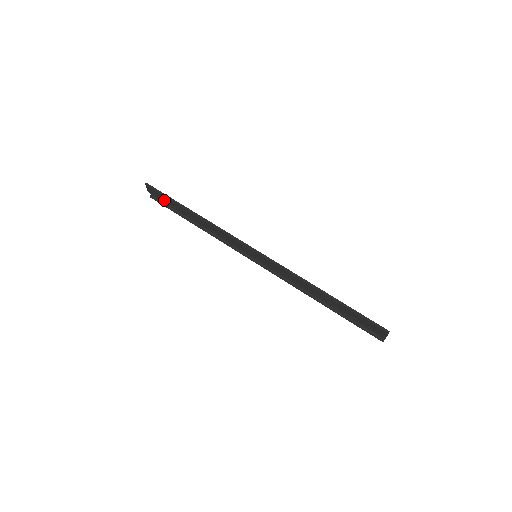
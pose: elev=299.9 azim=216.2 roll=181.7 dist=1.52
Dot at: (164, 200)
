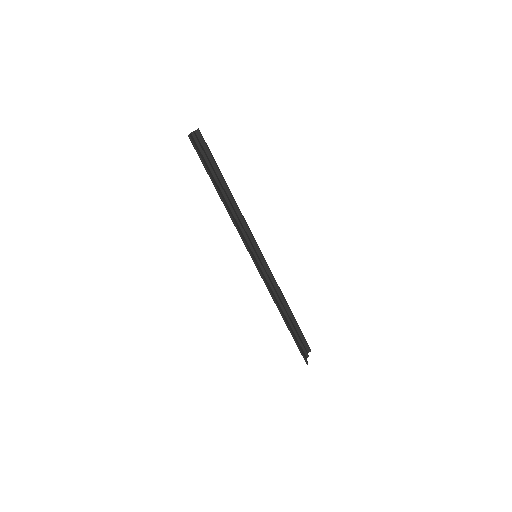
Dot at: occluded
